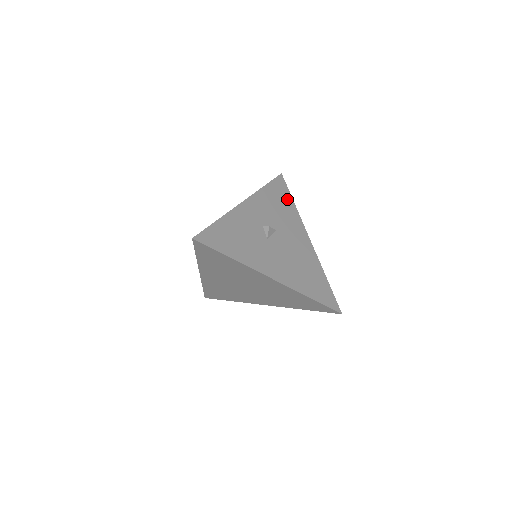
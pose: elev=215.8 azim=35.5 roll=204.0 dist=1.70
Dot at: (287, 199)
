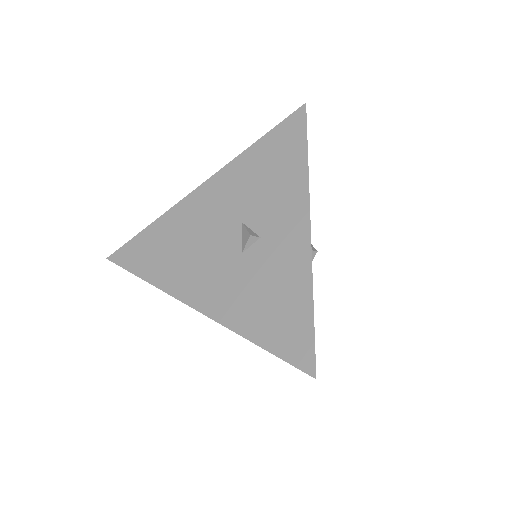
Dot at: occluded
